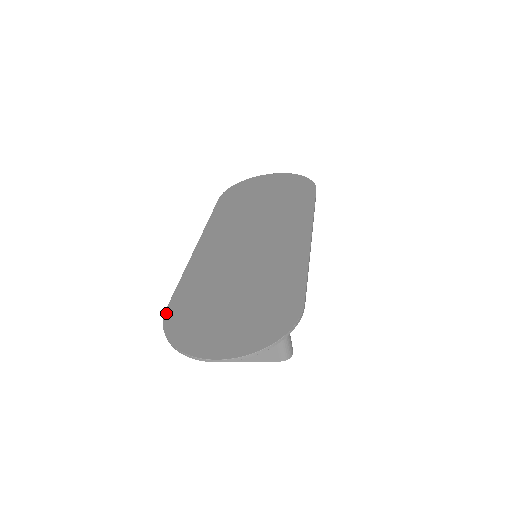
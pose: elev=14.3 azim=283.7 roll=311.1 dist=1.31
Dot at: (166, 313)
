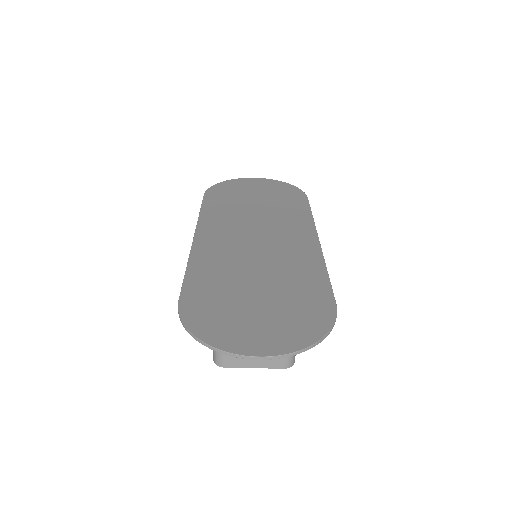
Dot at: (180, 305)
